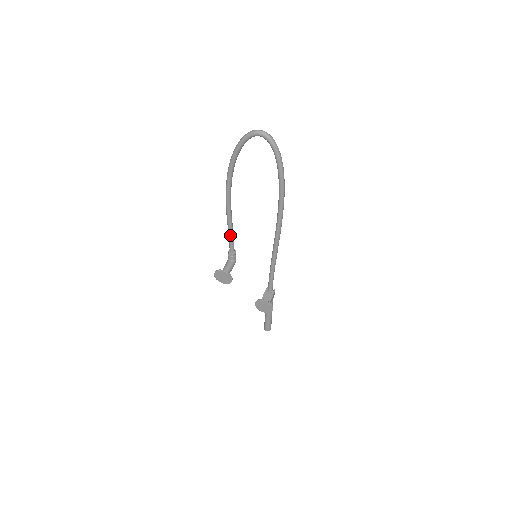
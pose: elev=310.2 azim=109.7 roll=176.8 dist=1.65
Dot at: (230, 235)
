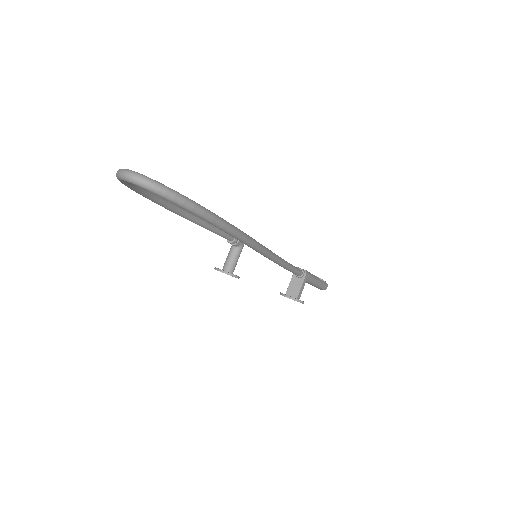
Dot at: (213, 232)
